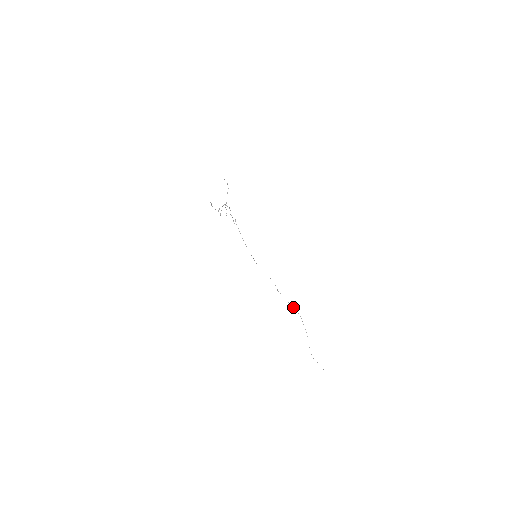
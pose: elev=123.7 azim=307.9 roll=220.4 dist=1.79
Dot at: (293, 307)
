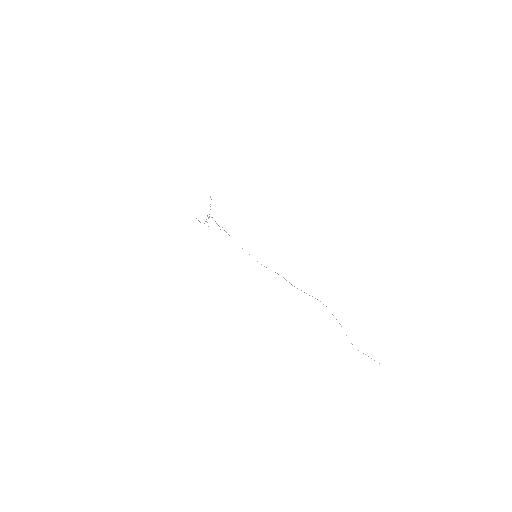
Dot at: occluded
